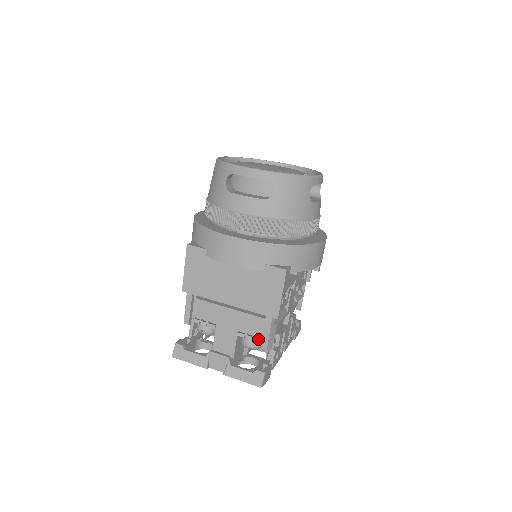
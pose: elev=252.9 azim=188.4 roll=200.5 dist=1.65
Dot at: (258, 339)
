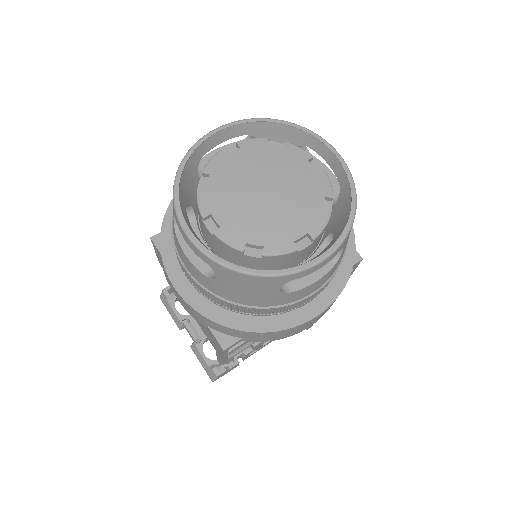
Dot at: occluded
